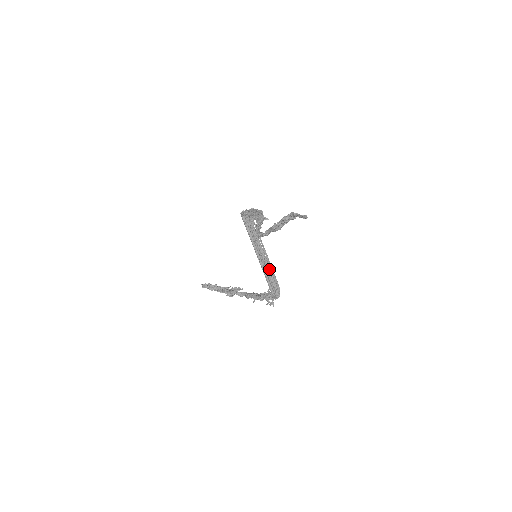
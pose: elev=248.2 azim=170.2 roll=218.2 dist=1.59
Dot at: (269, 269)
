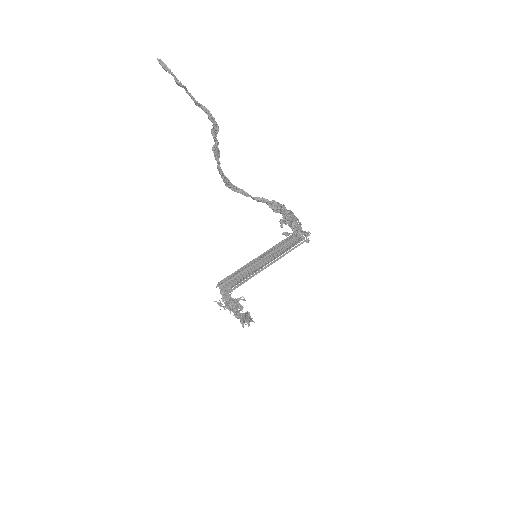
Dot at: (253, 273)
